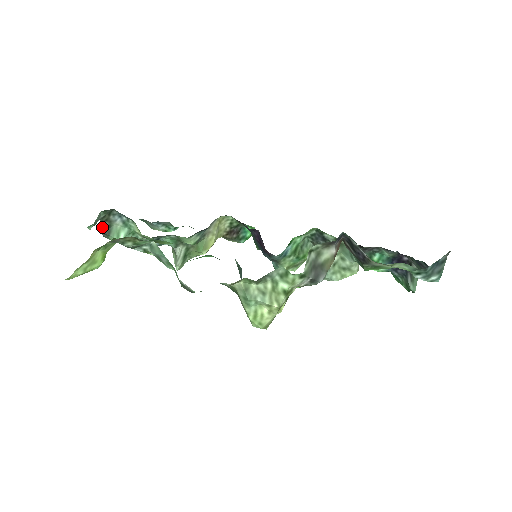
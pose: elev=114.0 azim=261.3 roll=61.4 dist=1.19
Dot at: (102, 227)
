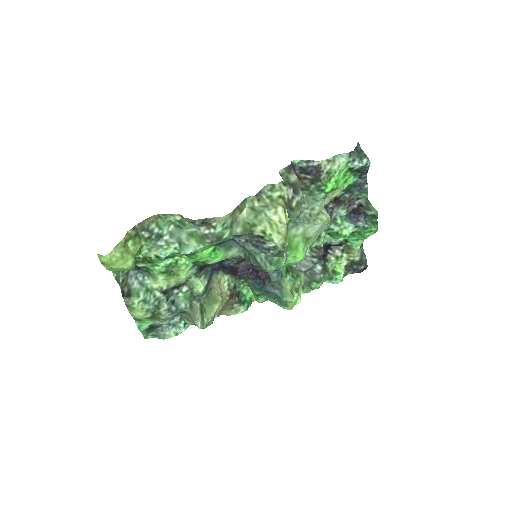
Dot at: (123, 292)
